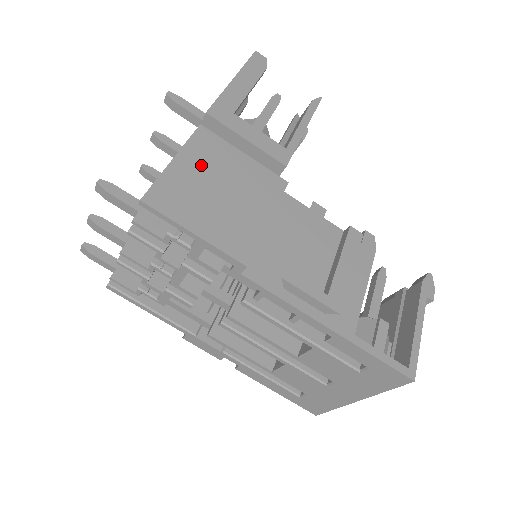
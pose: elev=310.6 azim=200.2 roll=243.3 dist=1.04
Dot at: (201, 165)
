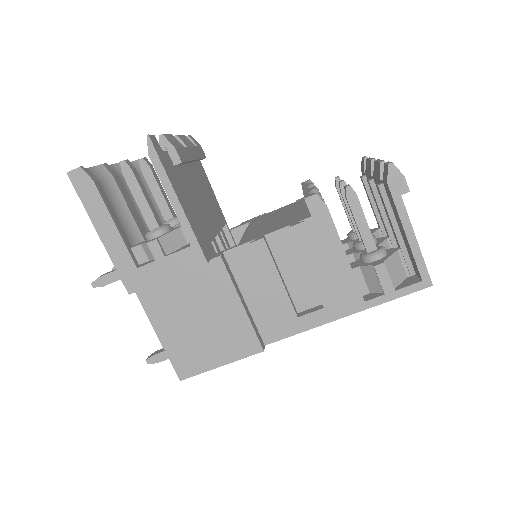
Dot at: (171, 320)
